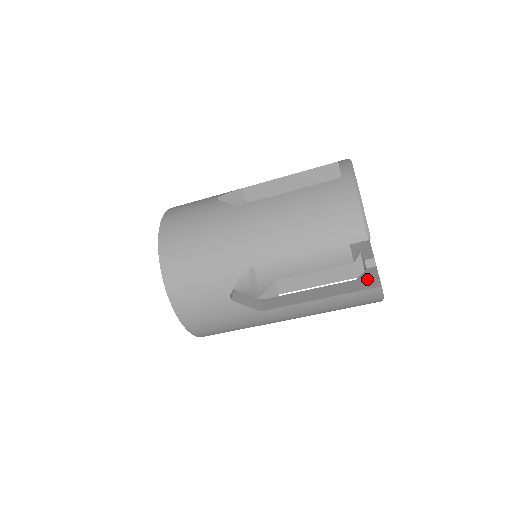
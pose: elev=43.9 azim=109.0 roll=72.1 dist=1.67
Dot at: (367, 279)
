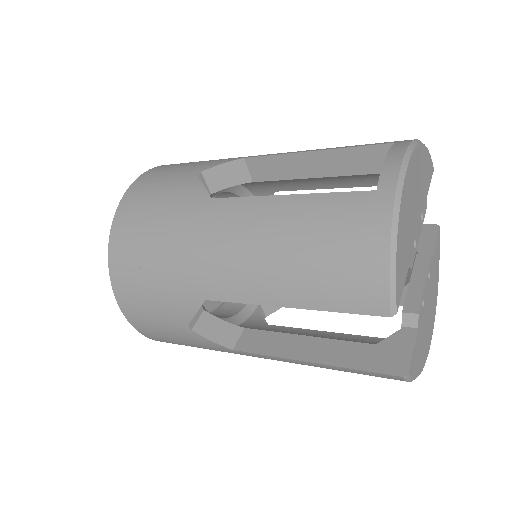
Dot at: (392, 351)
